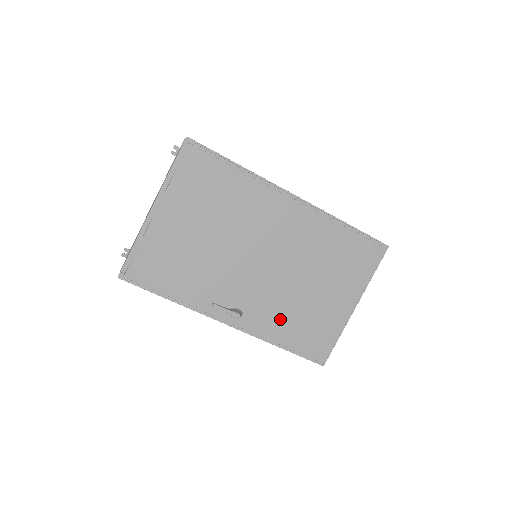
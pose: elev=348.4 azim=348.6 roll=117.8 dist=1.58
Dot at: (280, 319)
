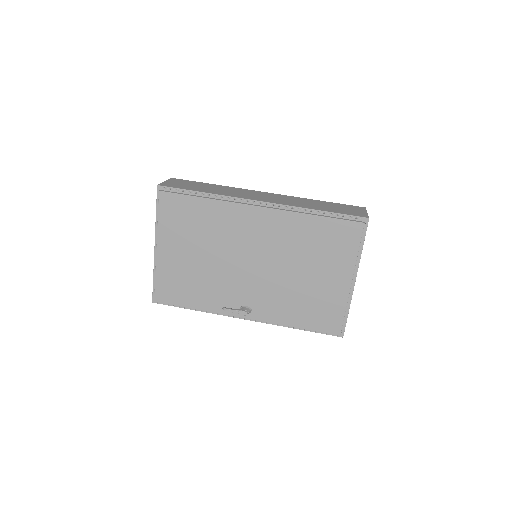
Dot at: (285, 307)
